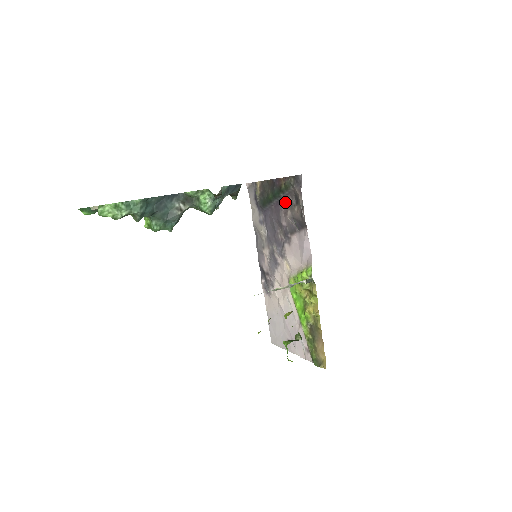
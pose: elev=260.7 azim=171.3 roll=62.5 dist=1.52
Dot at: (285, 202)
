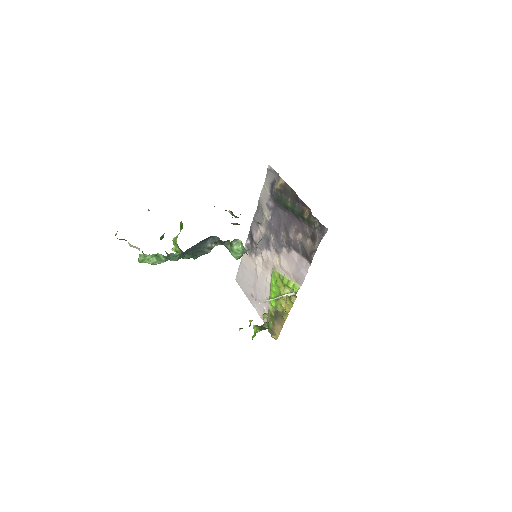
Dot at: (301, 225)
